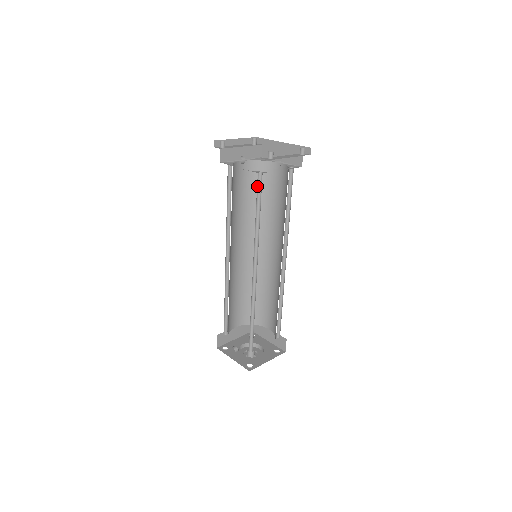
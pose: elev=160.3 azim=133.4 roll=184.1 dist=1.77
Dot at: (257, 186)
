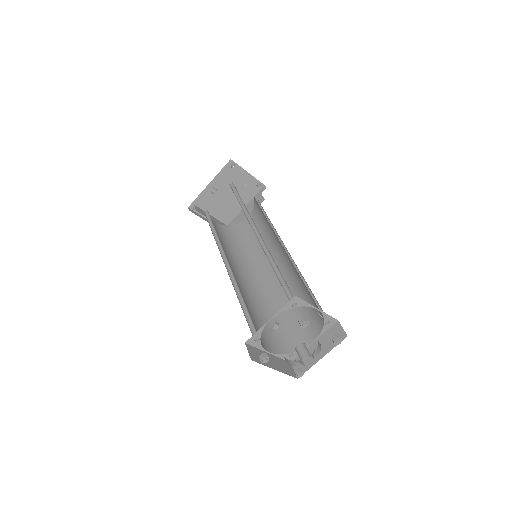
Dot at: occluded
